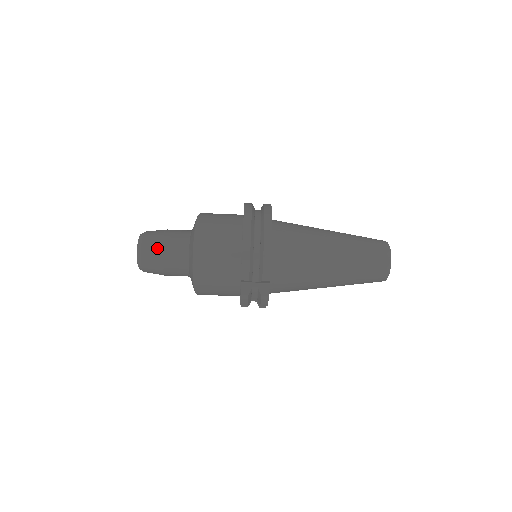
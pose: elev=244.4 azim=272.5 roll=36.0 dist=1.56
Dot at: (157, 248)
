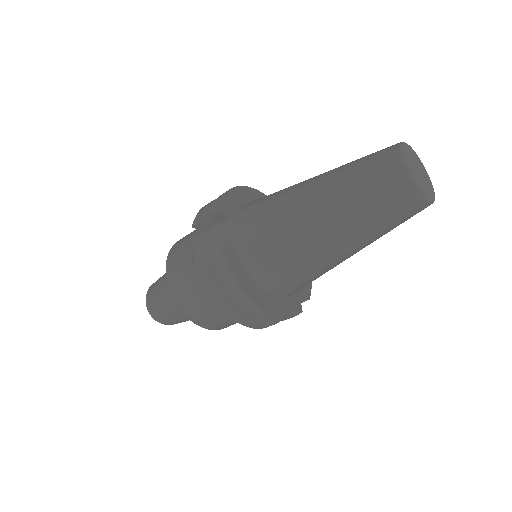
Dot at: (177, 322)
